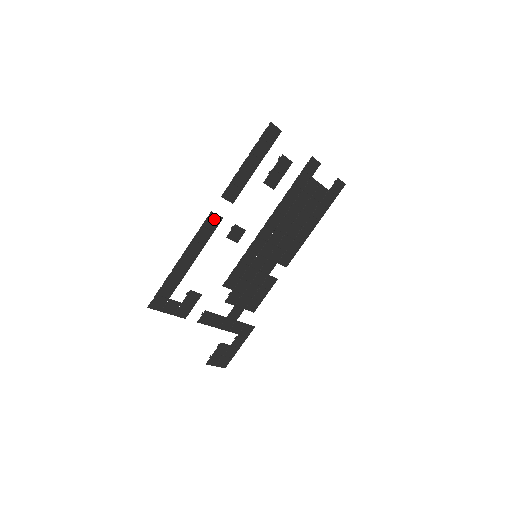
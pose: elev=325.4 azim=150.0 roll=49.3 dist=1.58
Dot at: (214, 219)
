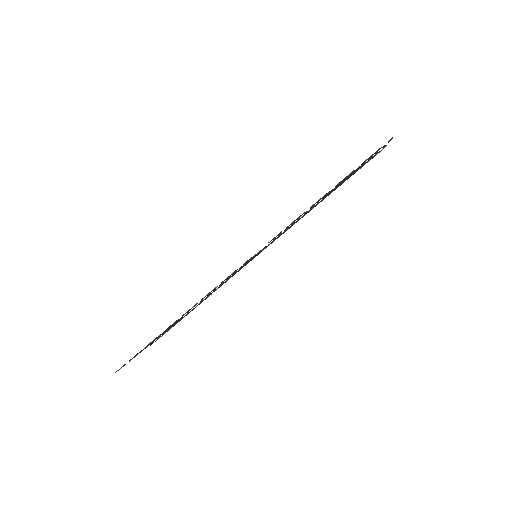
Dot at: occluded
